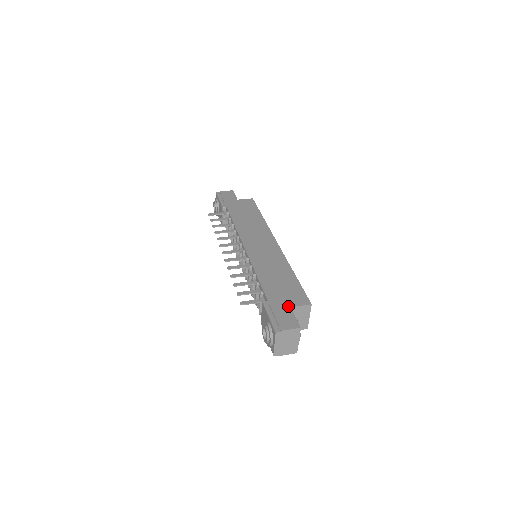
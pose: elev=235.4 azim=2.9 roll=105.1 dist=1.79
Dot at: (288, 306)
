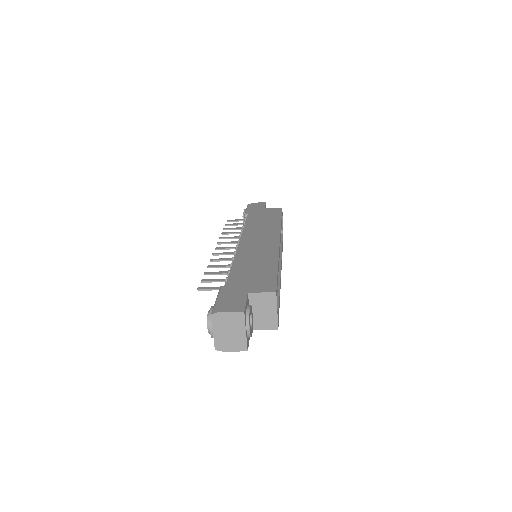
Dot at: (245, 291)
